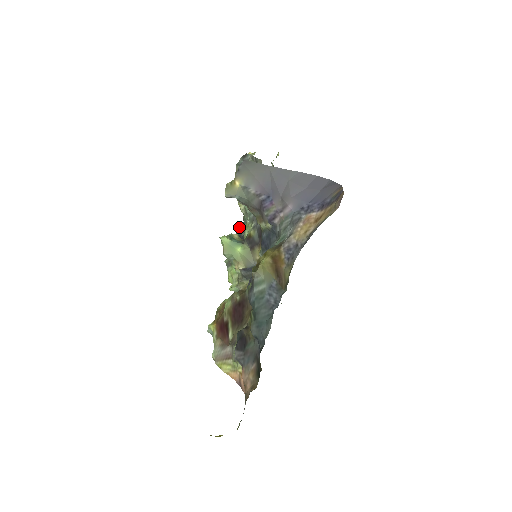
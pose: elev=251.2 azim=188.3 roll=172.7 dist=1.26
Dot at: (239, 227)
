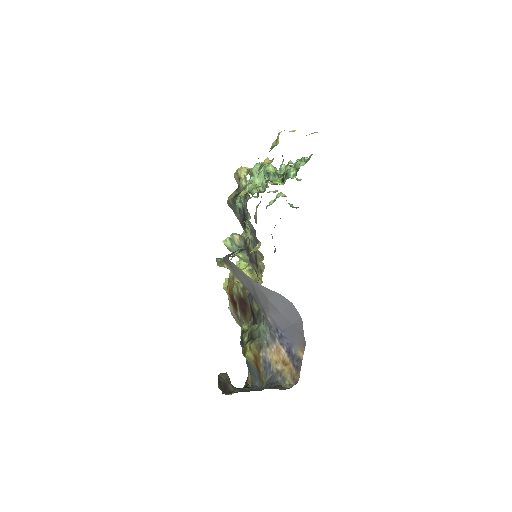
Dot at: (242, 200)
